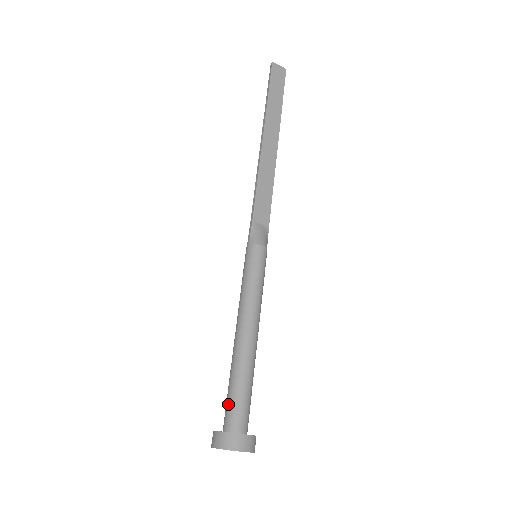
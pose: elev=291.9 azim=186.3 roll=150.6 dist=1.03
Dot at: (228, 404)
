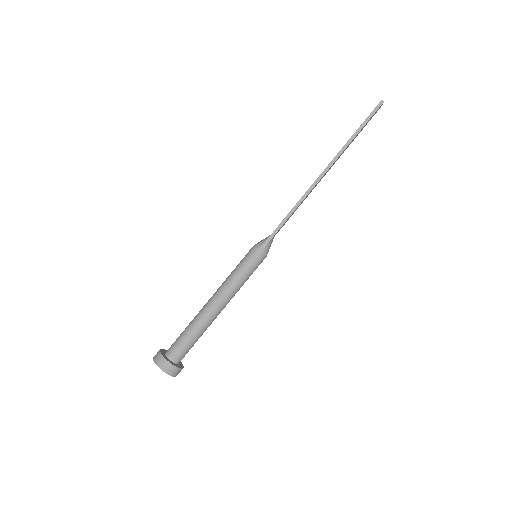
Dot at: (183, 347)
